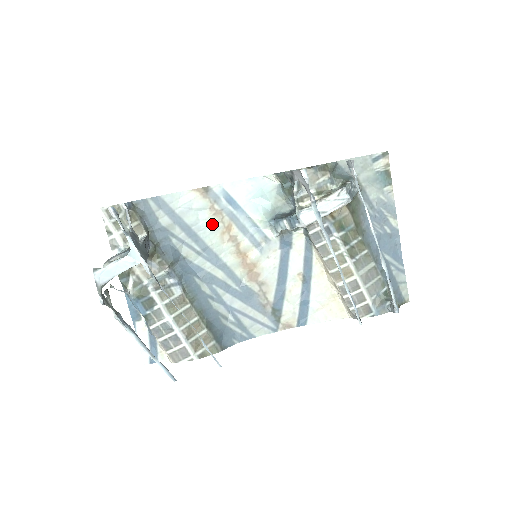
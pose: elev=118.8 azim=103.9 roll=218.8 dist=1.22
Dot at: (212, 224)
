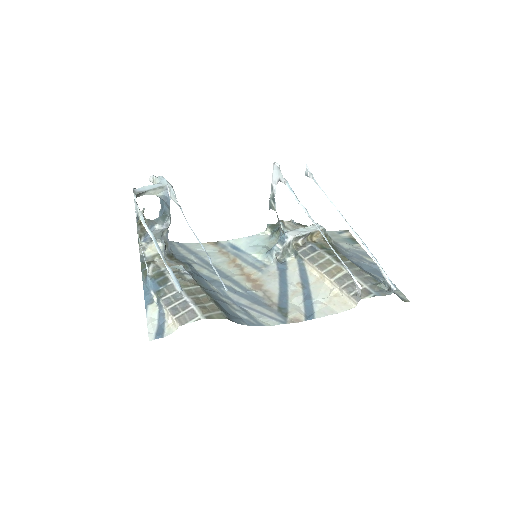
Dot at: (220, 258)
